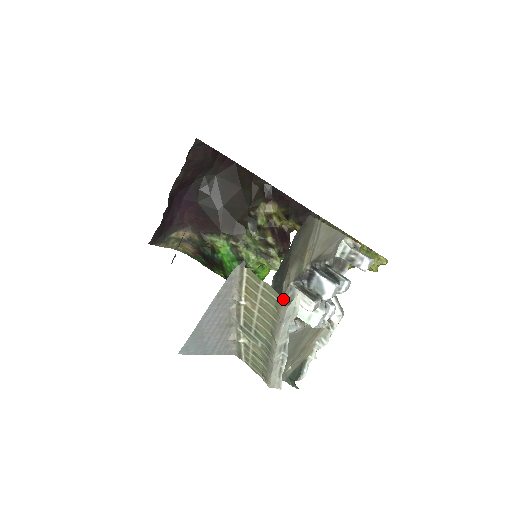
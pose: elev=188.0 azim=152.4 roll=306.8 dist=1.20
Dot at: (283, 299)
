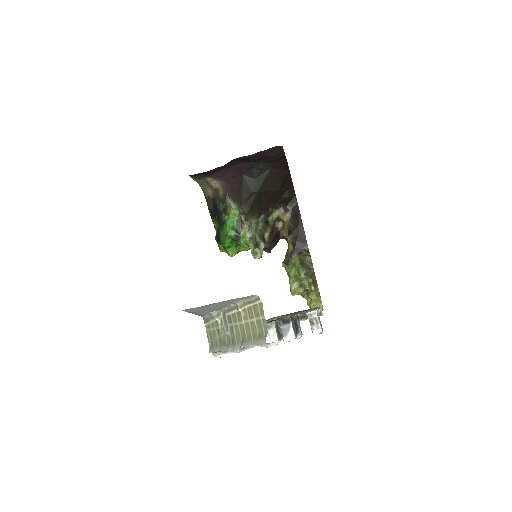
Dot at: occluded
